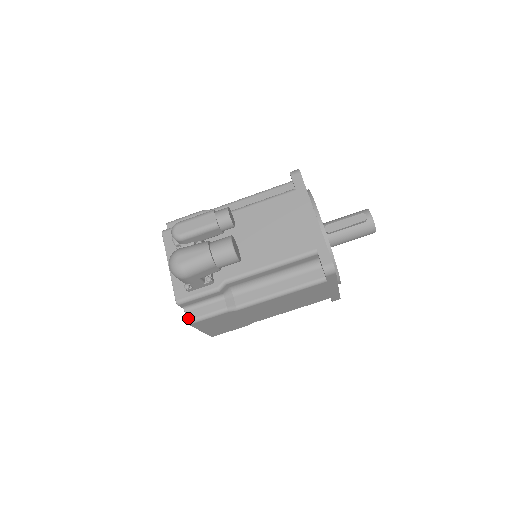
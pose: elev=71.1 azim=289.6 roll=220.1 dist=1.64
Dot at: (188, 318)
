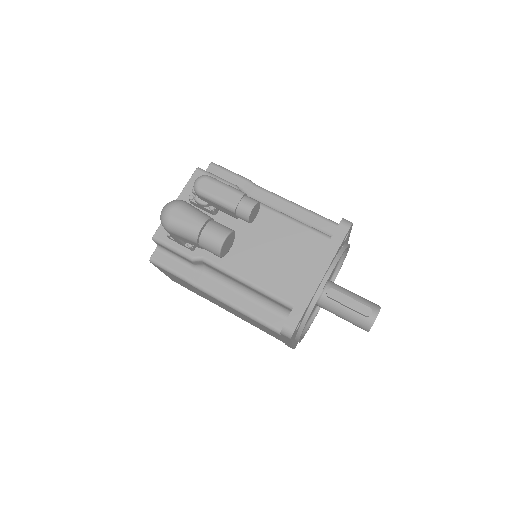
Dot at: (153, 256)
